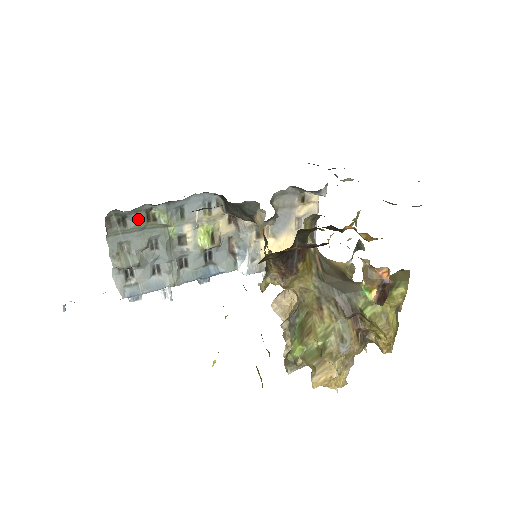
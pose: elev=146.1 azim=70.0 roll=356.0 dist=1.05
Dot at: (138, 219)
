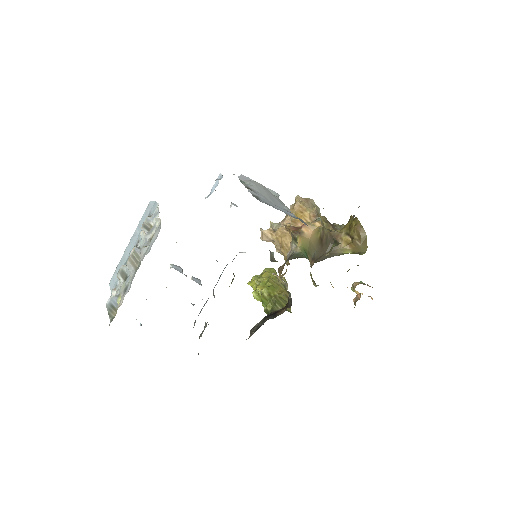
Dot at: occluded
